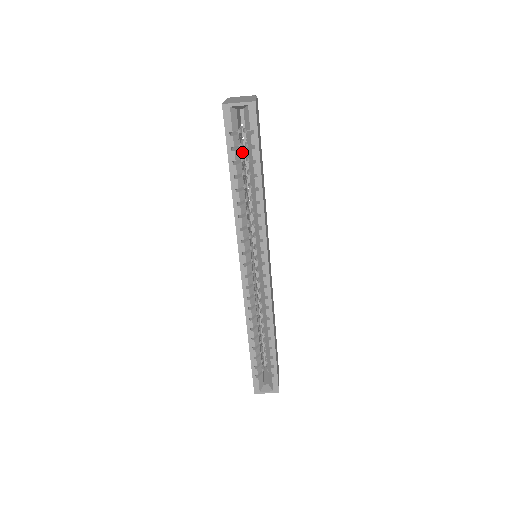
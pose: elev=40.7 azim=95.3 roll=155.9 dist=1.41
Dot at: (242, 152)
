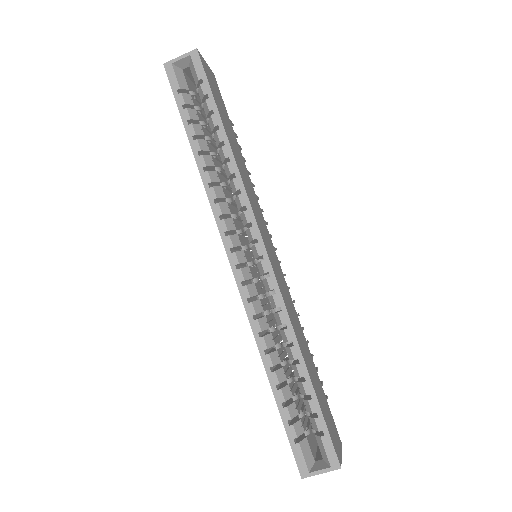
Dot at: occluded
